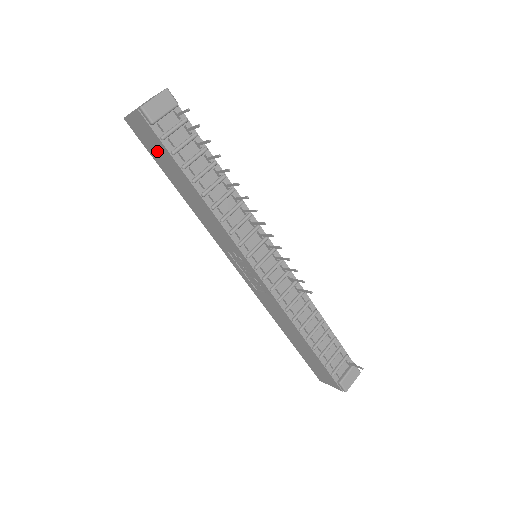
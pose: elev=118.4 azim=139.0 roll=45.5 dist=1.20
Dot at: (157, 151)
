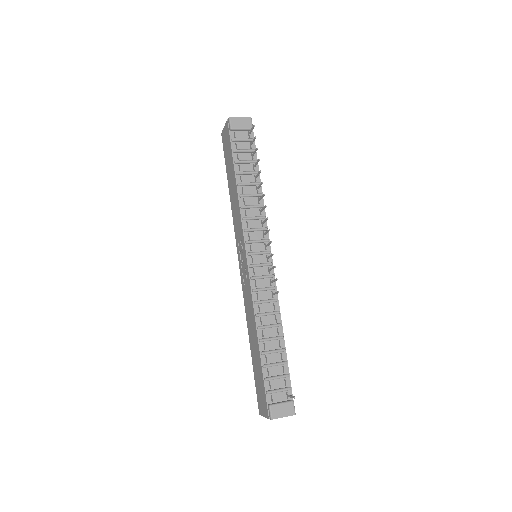
Dot at: (228, 153)
